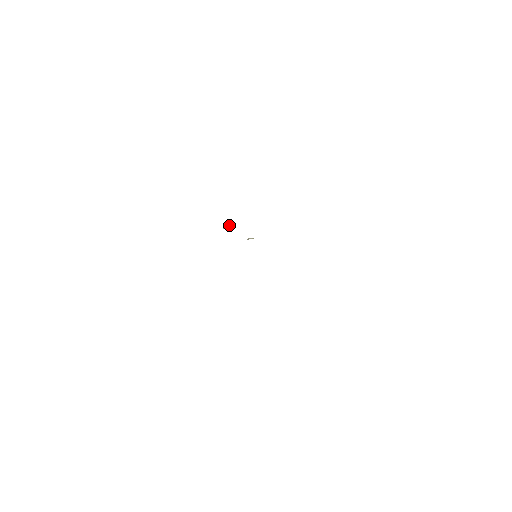
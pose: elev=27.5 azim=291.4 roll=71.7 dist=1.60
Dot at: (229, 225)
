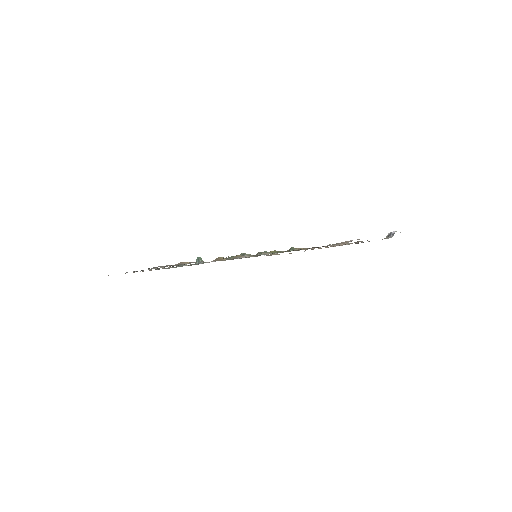
Dot at: occluded
